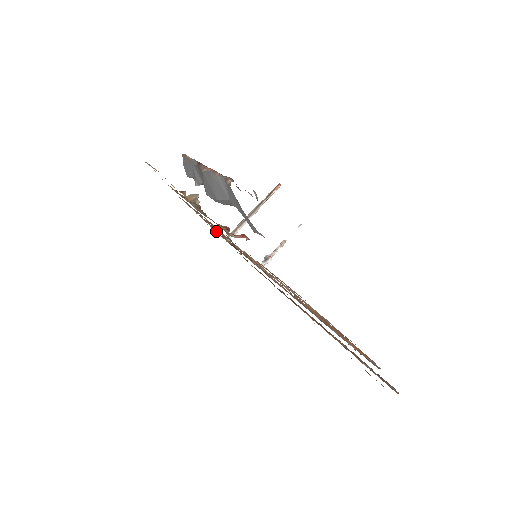
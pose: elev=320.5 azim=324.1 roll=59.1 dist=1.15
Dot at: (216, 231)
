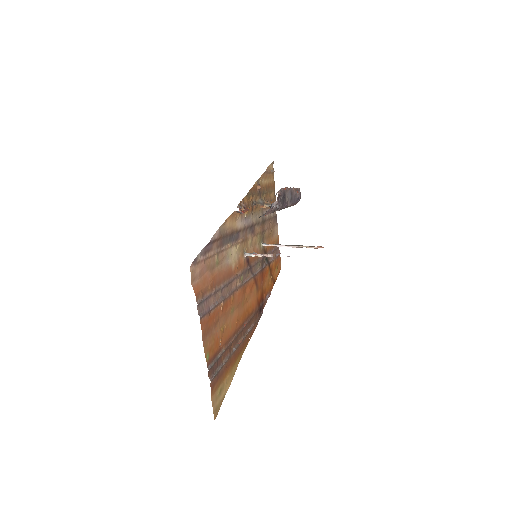
Dot at: (277, 255)
